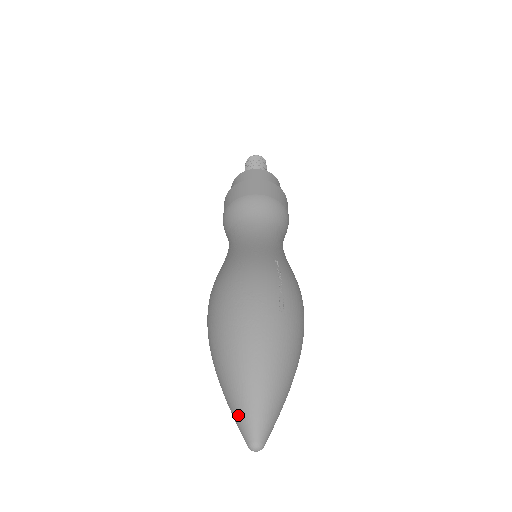
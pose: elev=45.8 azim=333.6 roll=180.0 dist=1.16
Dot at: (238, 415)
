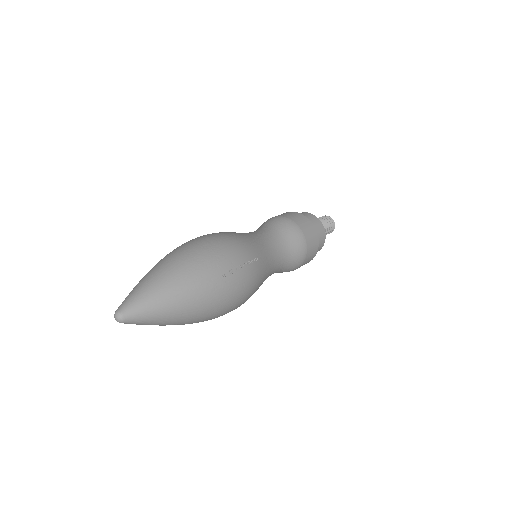
Dot at: (131, 293)
